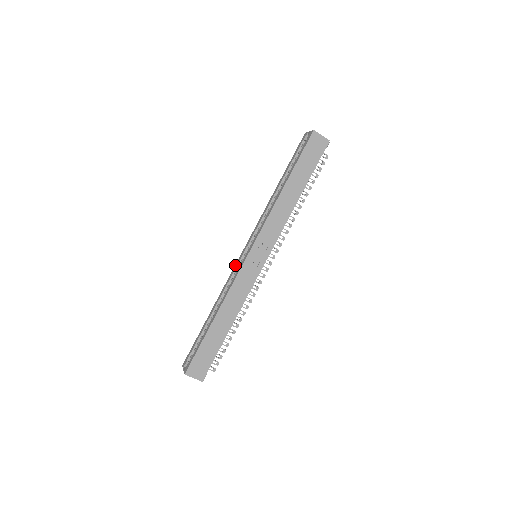
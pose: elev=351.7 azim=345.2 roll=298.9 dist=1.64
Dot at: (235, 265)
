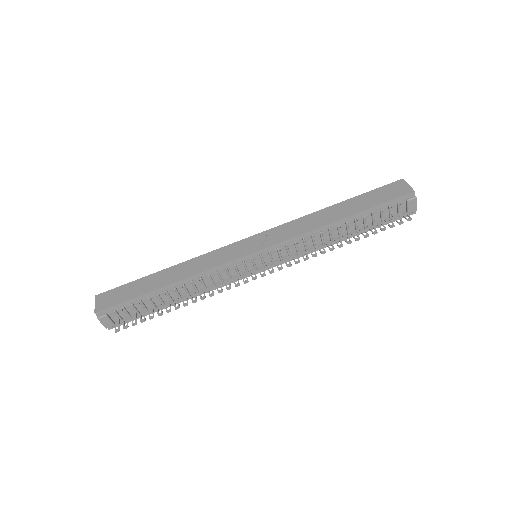
Dot at: occluded
